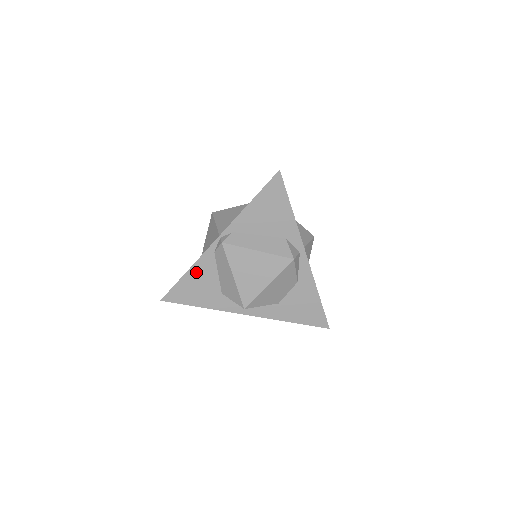
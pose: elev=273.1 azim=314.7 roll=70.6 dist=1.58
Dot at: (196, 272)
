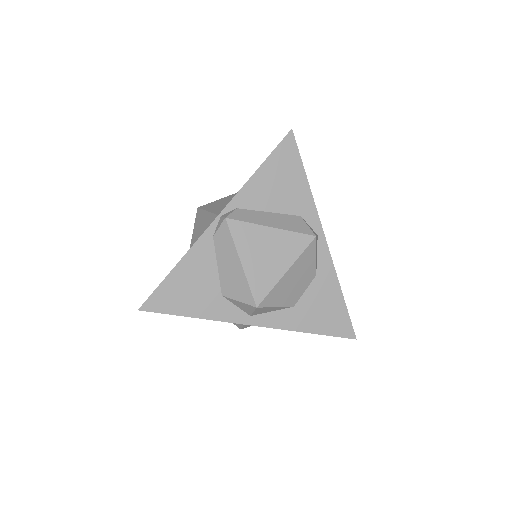
Dot at: (188, 265)
